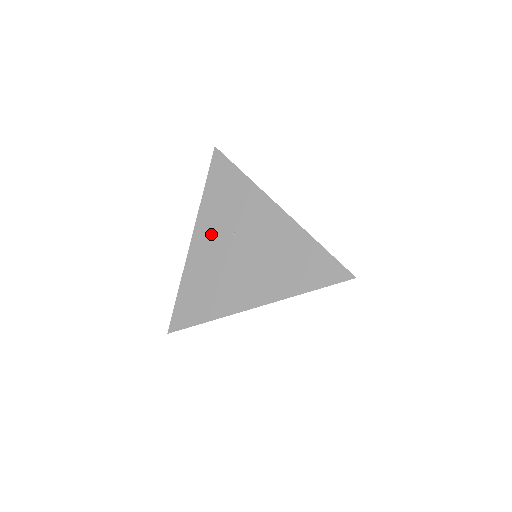
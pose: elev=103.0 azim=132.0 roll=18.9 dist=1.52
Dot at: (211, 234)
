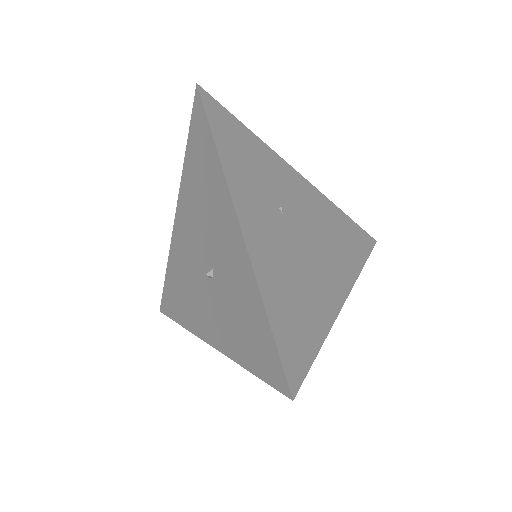
Dot at: (259, 212)
